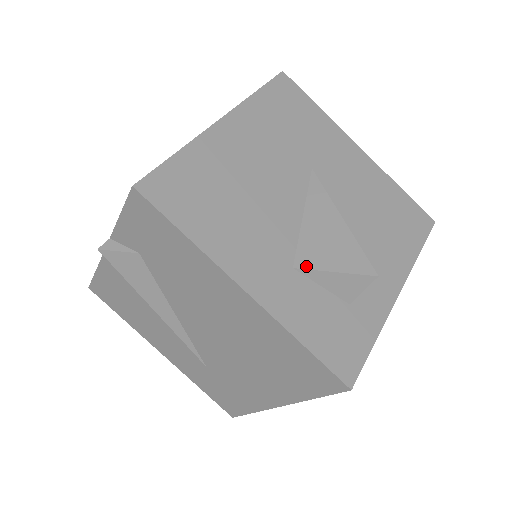
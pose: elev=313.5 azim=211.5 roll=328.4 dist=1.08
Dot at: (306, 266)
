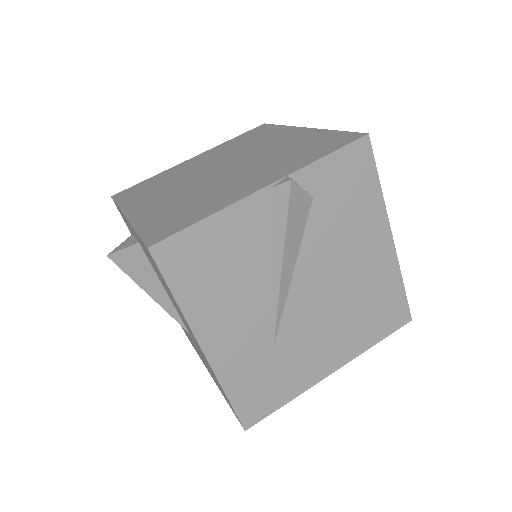
Dot at: occluded
